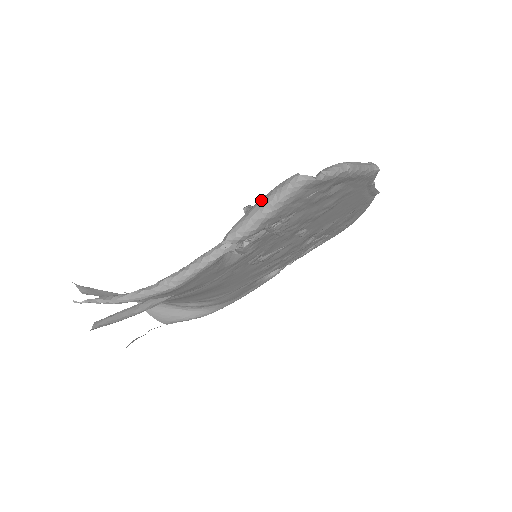
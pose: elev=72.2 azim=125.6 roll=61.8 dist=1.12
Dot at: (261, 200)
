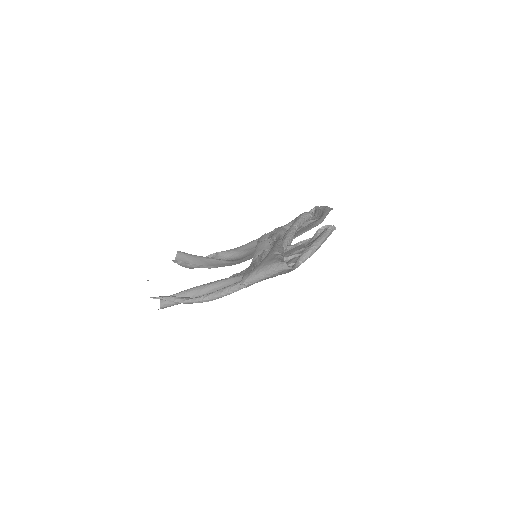
Dot at: (264, 269)
